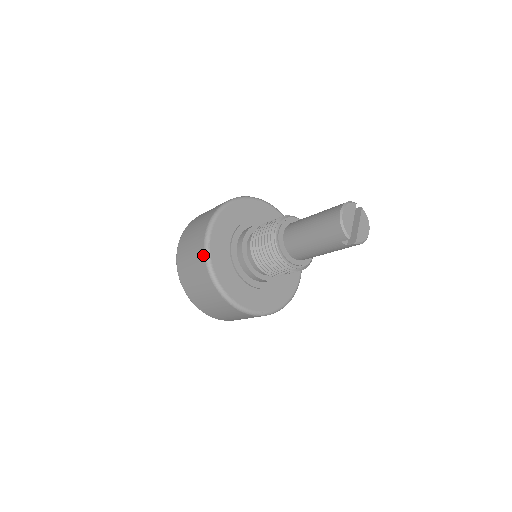
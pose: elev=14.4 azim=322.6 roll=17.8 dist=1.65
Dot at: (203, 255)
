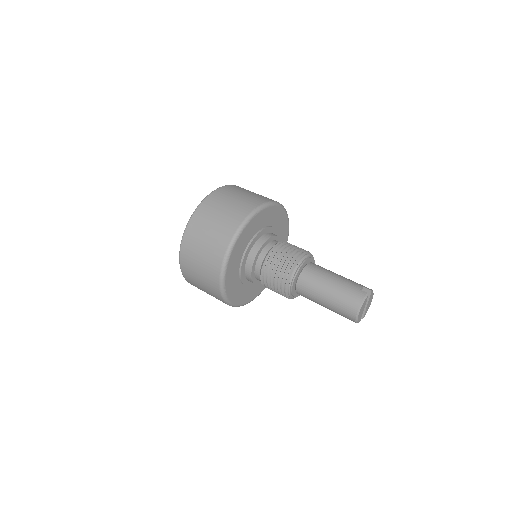
Dot at: (220, 296)
